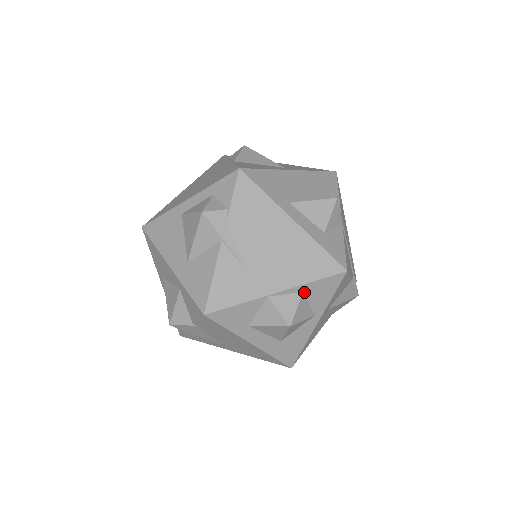
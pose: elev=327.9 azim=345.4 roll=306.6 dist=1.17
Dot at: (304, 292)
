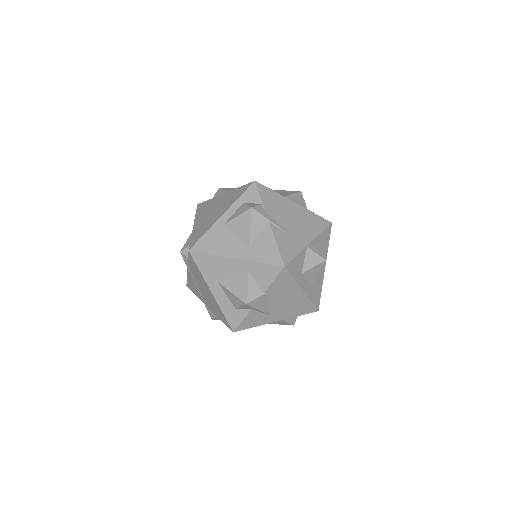
Dot at: (319, 241)
